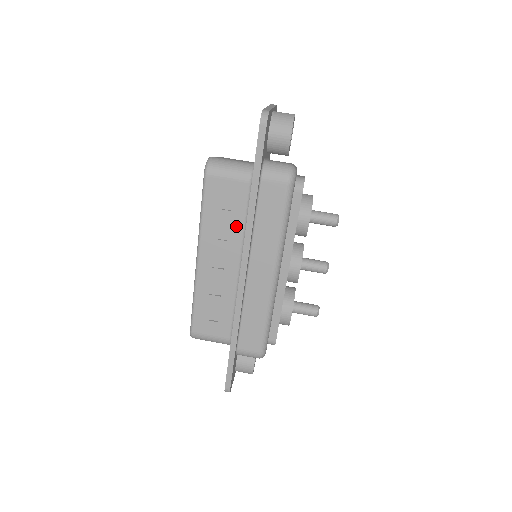
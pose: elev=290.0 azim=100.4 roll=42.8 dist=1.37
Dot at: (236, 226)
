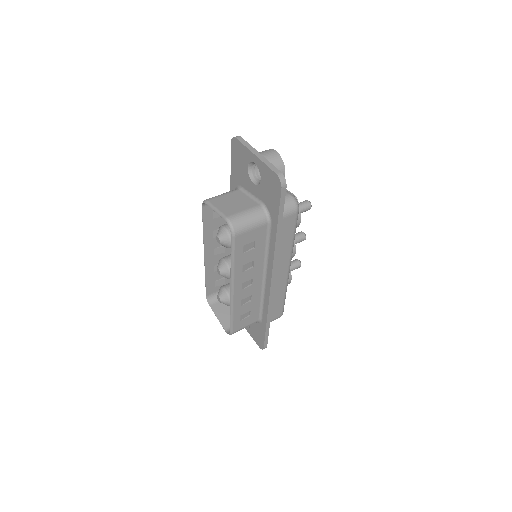
Dot at: (259, 255)
